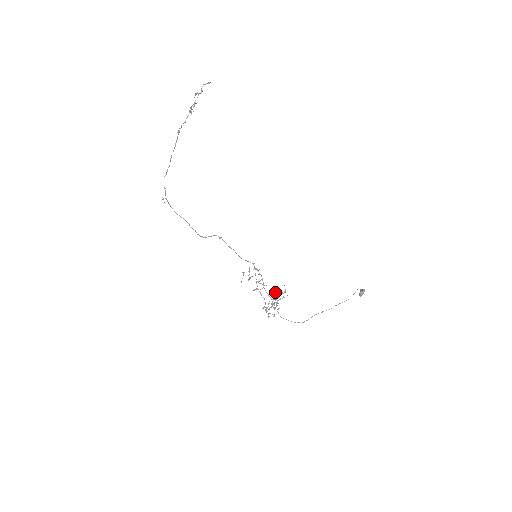
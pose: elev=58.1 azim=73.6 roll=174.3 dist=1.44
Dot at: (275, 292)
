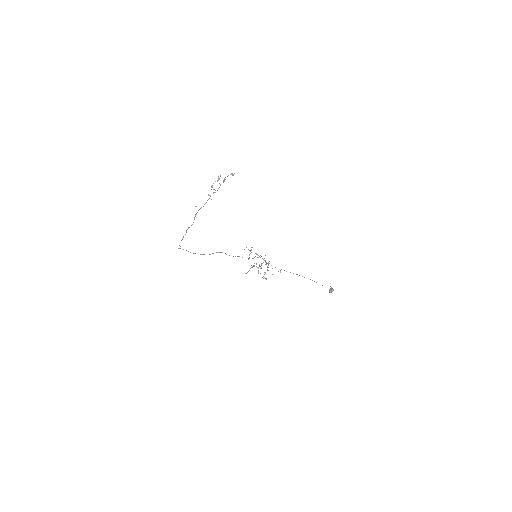
Dot at: (268, 264)
